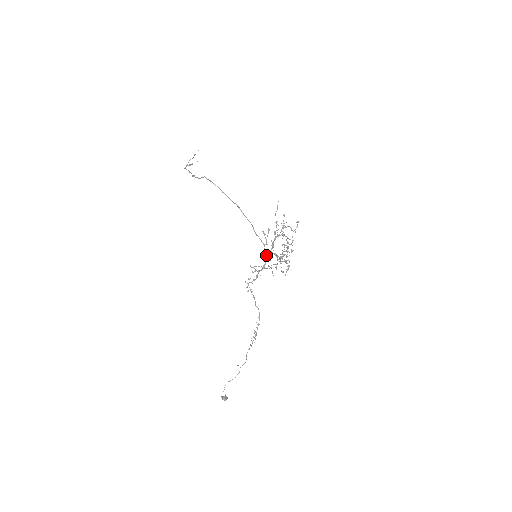
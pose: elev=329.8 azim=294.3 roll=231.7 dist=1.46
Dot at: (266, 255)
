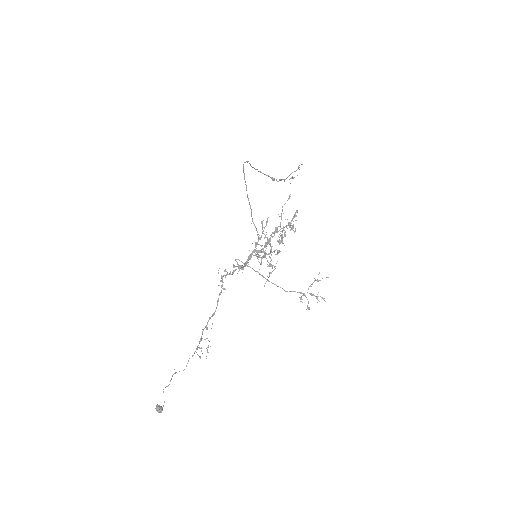
Dot at: (254, 251)
